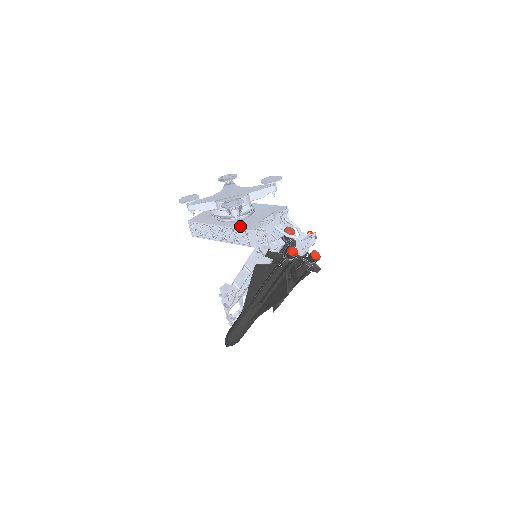
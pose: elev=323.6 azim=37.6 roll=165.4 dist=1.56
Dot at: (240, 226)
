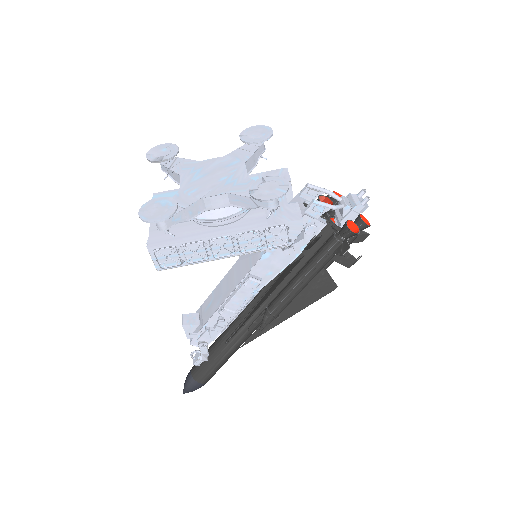
Dot at: (268, 221)
